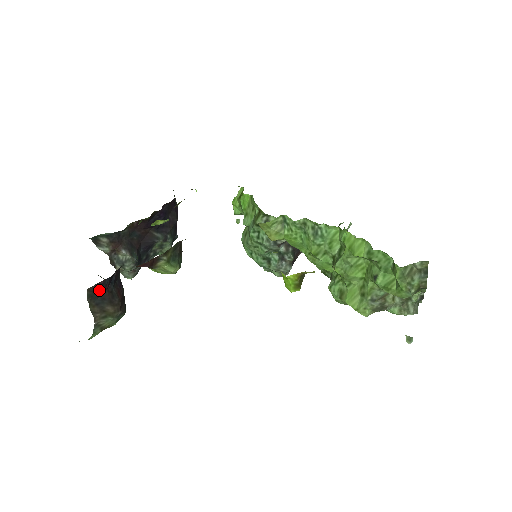
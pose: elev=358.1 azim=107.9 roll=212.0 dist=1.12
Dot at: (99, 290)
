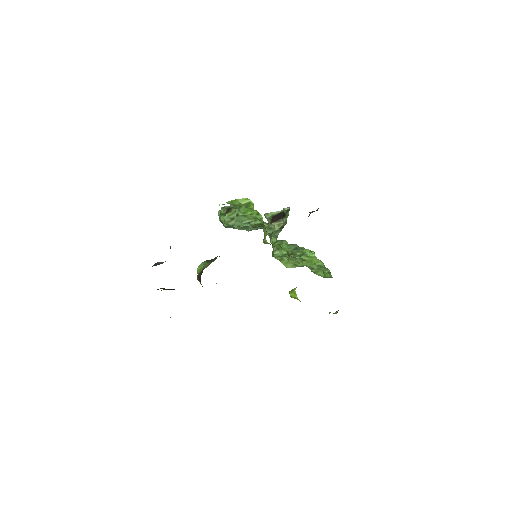
Dot at: occluded
